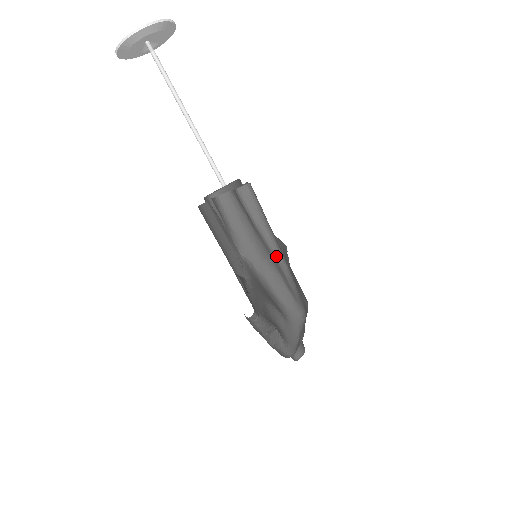
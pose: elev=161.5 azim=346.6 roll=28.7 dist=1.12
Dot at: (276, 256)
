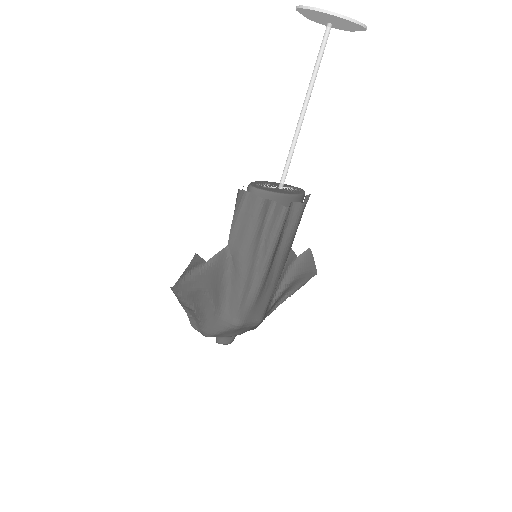
Dot at: (257, 272)
